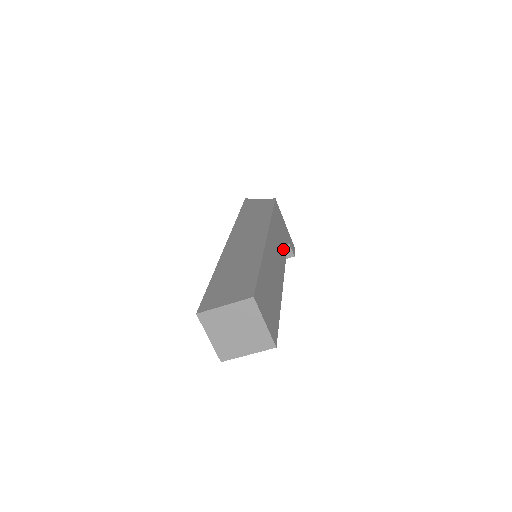
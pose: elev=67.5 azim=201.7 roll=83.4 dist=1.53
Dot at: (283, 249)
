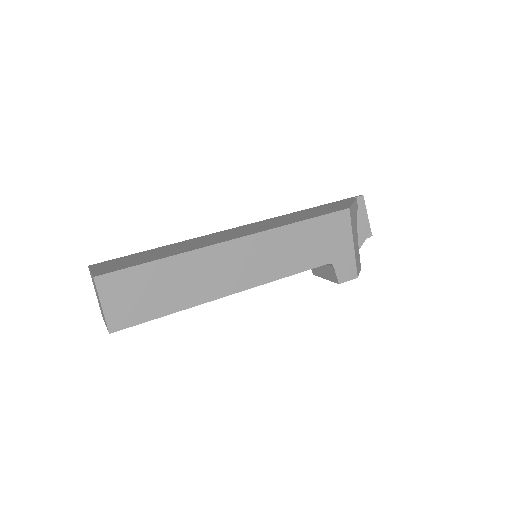
Dot at: (291, 265)
